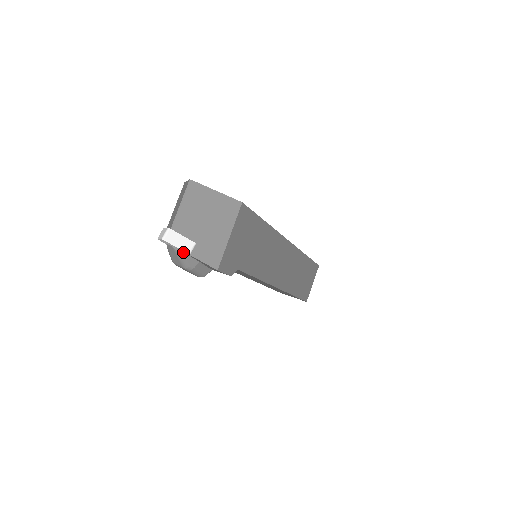
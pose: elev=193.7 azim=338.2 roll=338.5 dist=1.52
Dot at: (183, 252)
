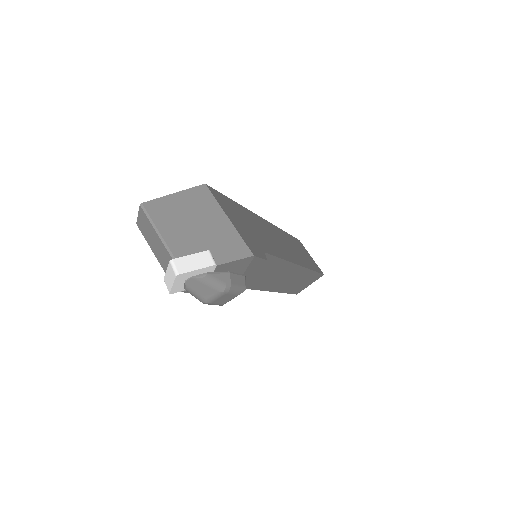
Dot at: (207, 273)
